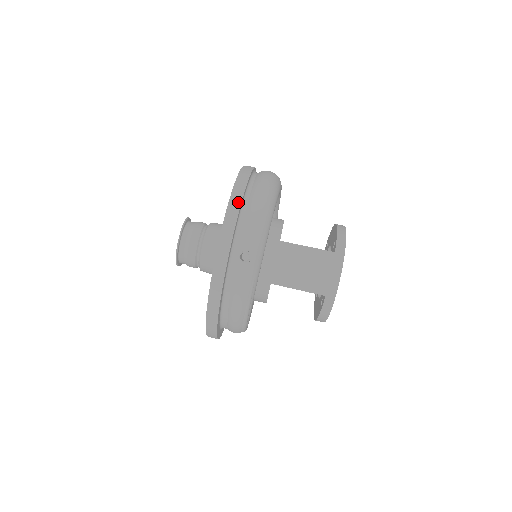
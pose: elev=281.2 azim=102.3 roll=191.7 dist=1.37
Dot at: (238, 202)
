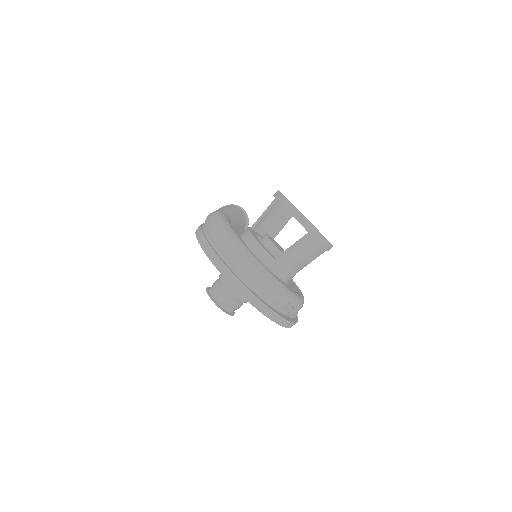
Dot at: (255, 299)
